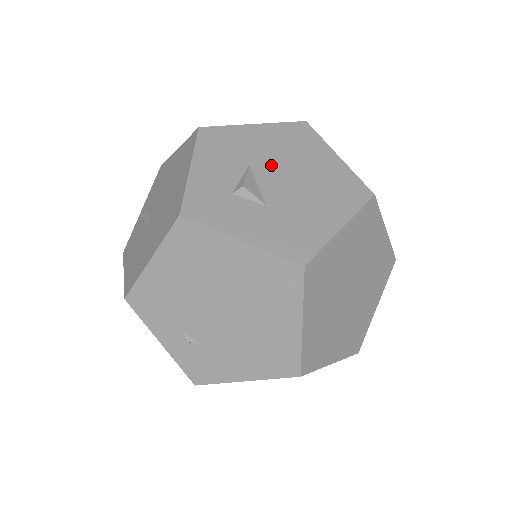
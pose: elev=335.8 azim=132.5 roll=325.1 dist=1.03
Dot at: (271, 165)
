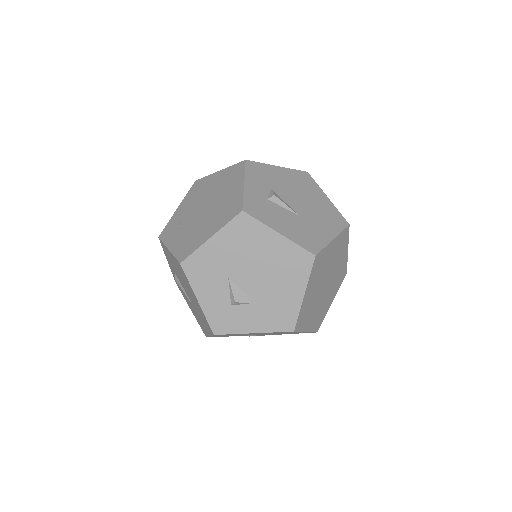
Dot at: (241, 269)
